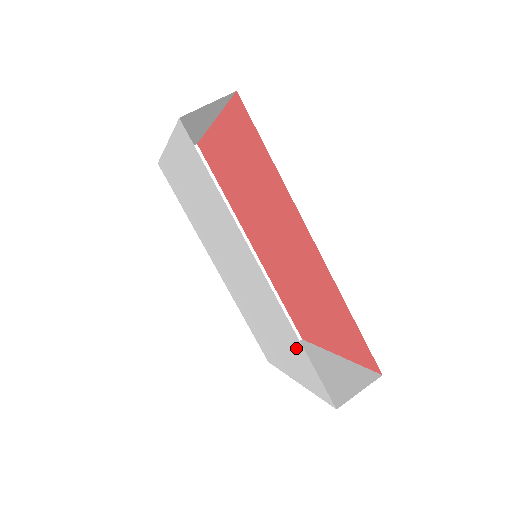
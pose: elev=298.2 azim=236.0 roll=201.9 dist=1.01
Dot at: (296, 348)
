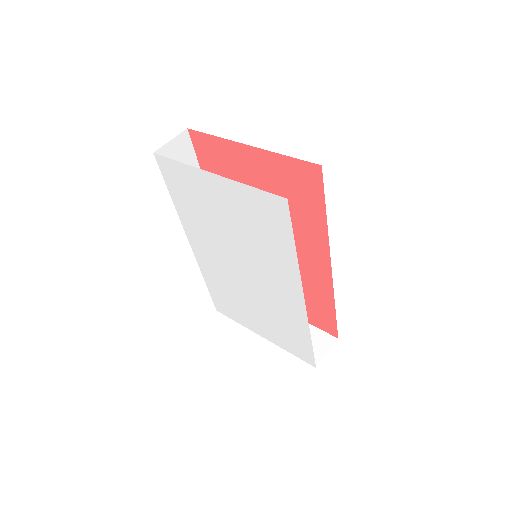
Dot at: (297, 334)
